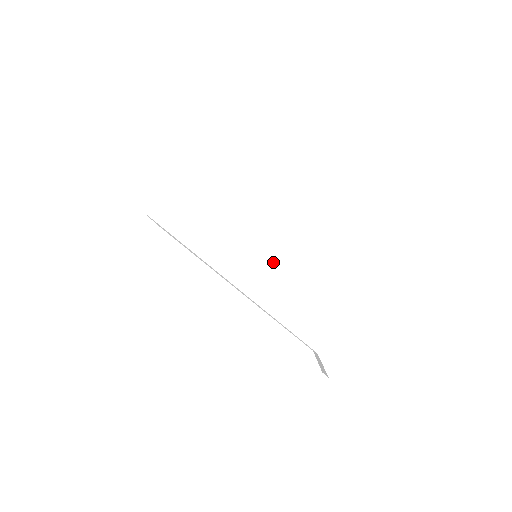
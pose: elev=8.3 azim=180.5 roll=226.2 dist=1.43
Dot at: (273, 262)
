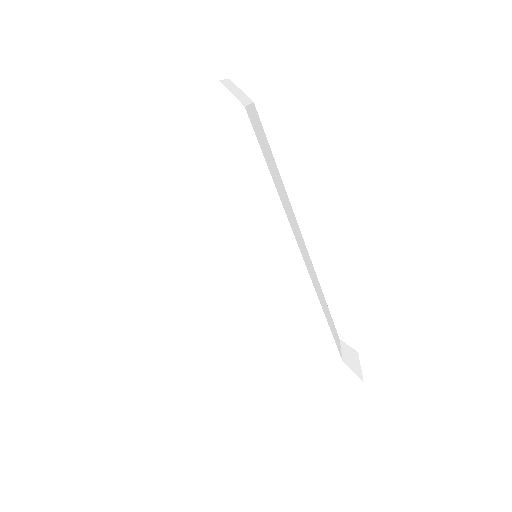
Dot at: (308, 269)
